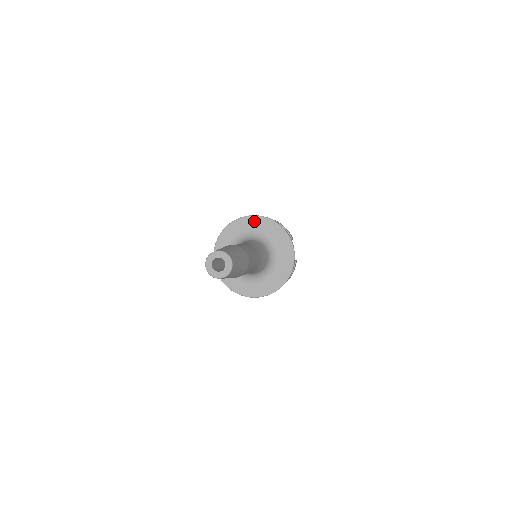
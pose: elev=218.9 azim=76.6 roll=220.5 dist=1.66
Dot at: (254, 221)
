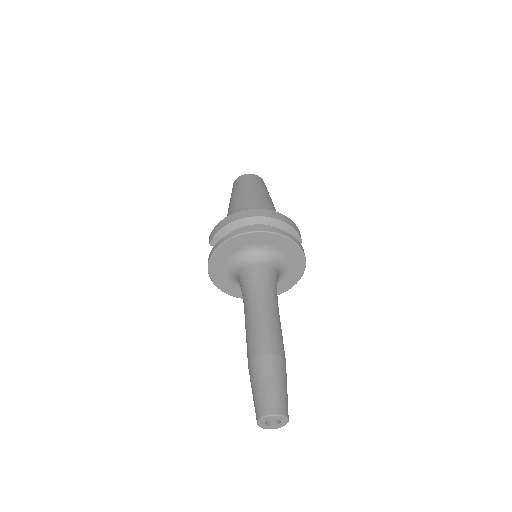
Dot at: (267, 237)
